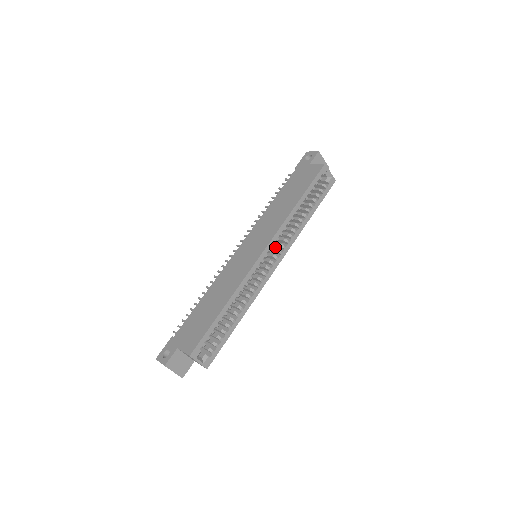
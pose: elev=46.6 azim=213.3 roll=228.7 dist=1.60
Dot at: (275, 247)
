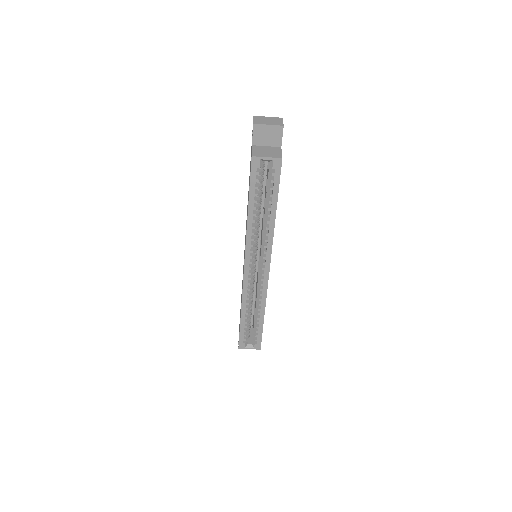
Dot at: occluded
